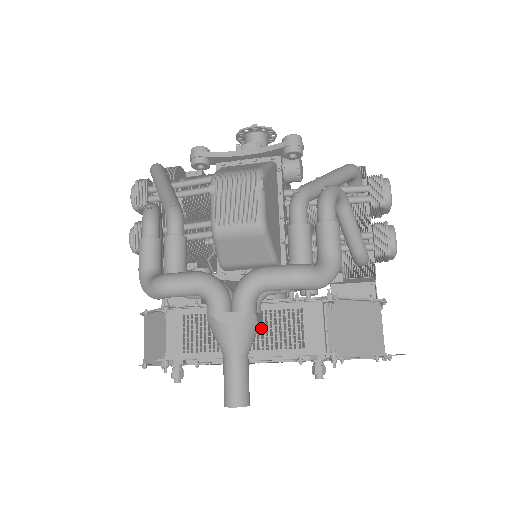
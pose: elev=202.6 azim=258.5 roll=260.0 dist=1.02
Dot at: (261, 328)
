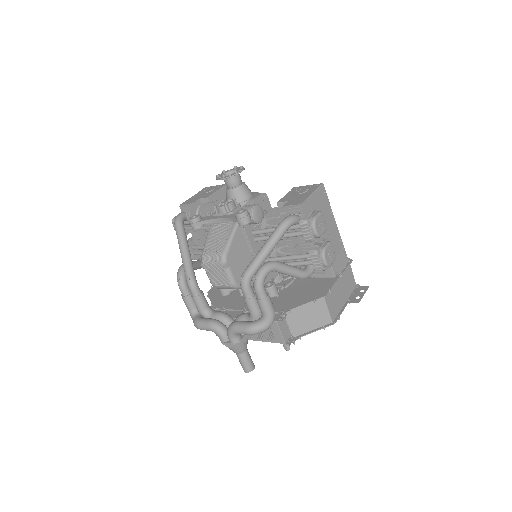
Dot at: occluded
